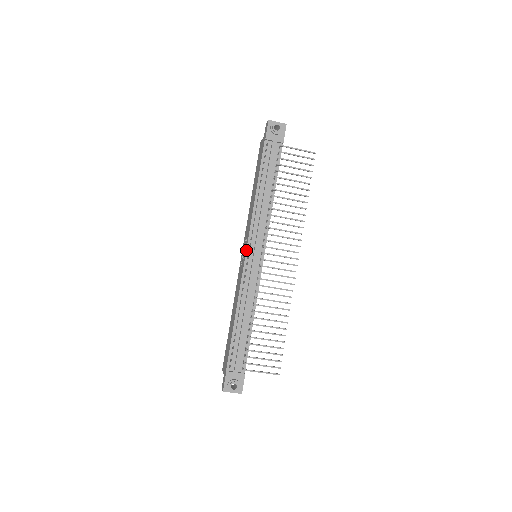
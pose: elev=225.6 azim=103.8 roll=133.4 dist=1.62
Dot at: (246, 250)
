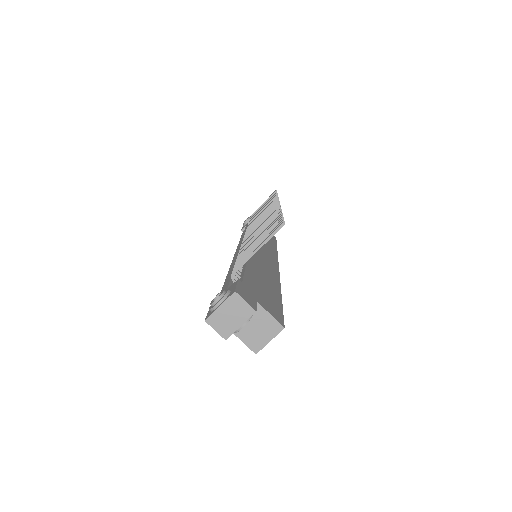
Dot at: occluded
